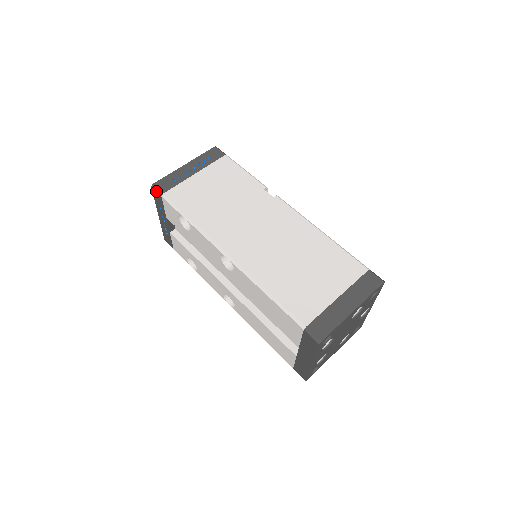
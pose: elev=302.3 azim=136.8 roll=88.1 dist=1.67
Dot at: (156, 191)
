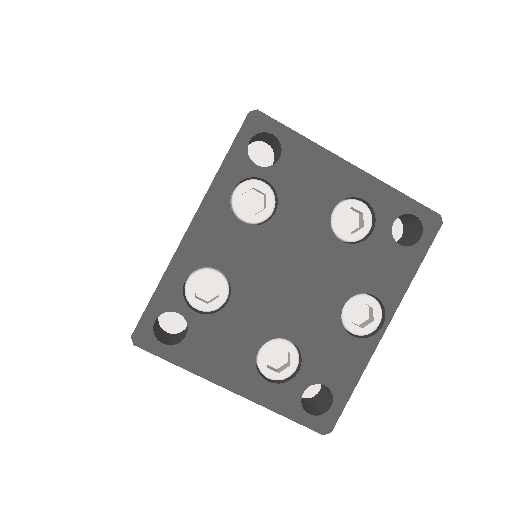
Dot at: occluded
